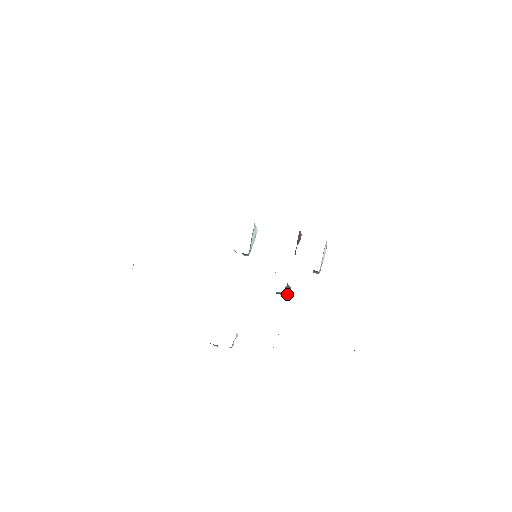
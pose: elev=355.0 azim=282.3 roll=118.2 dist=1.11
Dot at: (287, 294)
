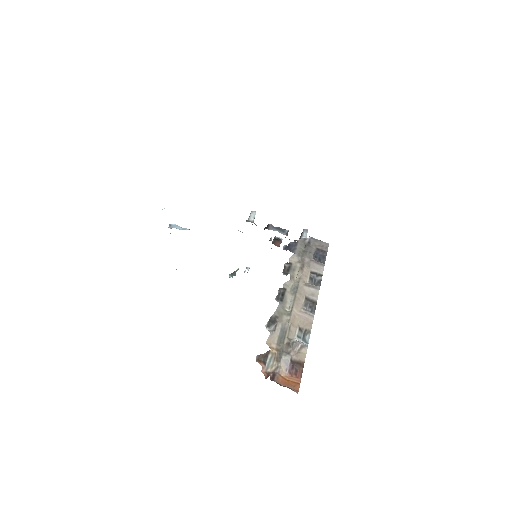
Dot at: occluded
